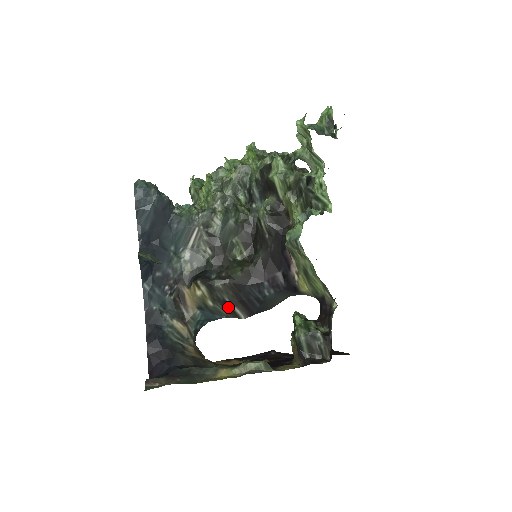
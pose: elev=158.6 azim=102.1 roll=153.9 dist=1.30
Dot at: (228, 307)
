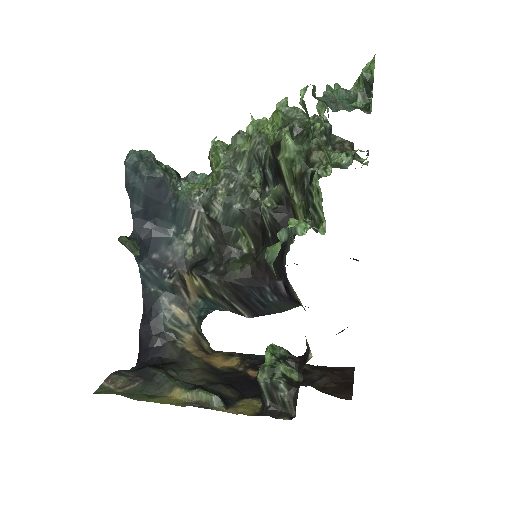
Dot at: (229, 303)
